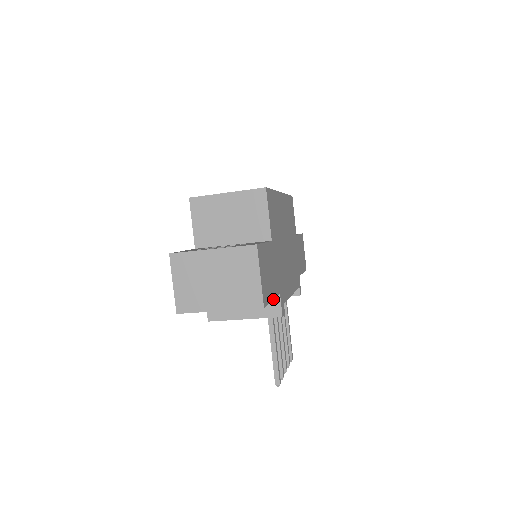
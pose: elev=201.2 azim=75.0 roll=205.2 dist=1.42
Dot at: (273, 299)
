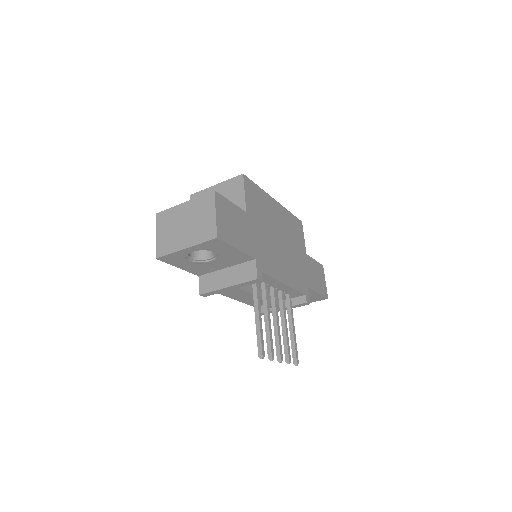
Dot at: (239, 250)
